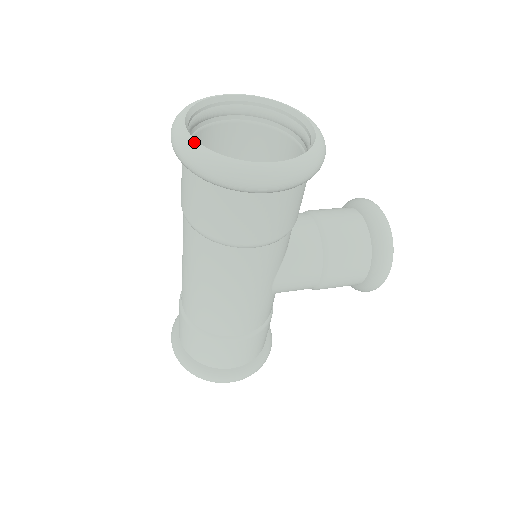
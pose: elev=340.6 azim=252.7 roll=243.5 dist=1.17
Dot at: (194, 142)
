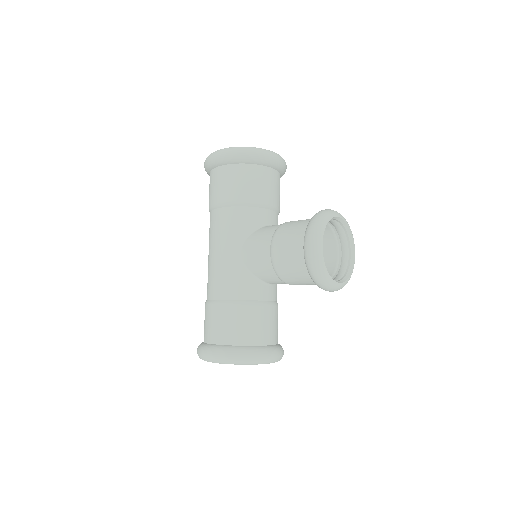
Dot at: occluded
